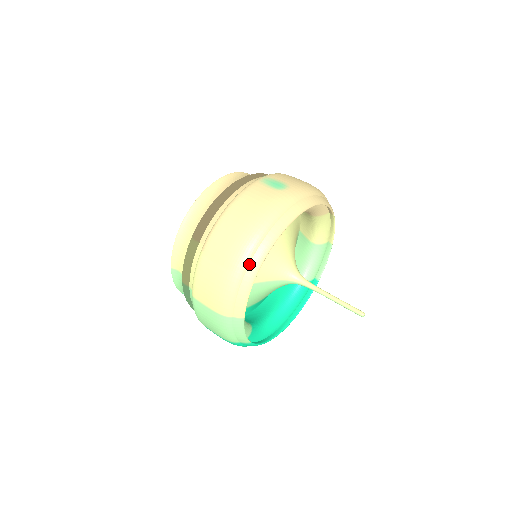
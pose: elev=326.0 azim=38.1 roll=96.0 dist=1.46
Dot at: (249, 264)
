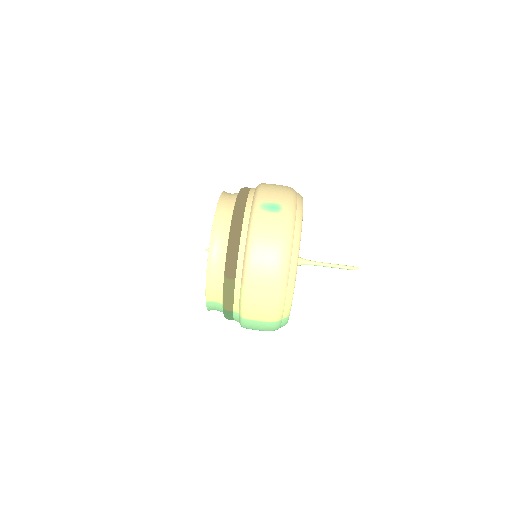
Dot at: (288, 282)
